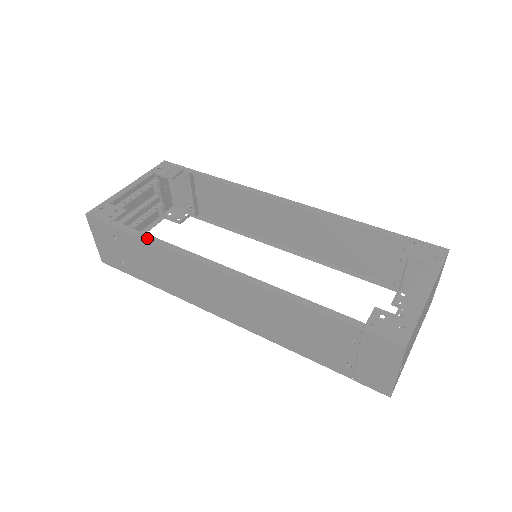
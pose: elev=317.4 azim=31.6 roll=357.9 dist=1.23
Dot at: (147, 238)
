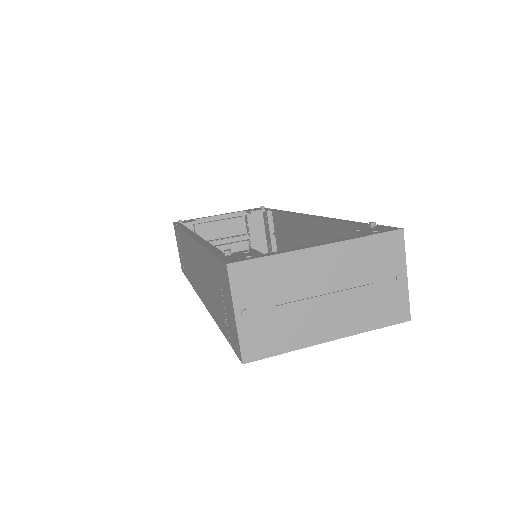
Dot at: occluded
